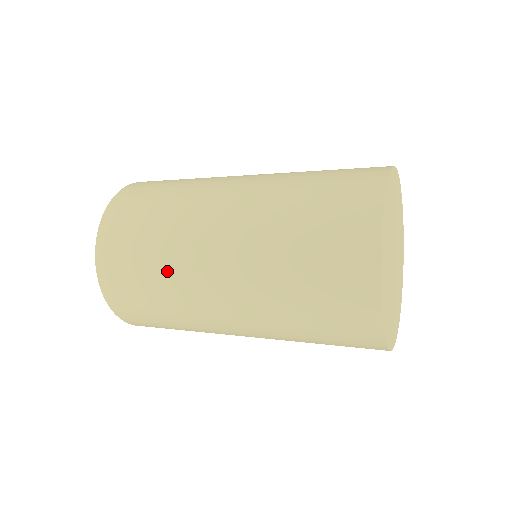
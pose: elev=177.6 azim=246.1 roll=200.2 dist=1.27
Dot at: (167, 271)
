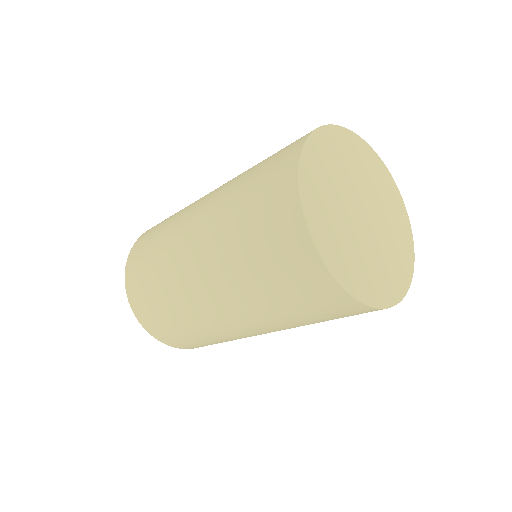
Dot at: (173, 299)
